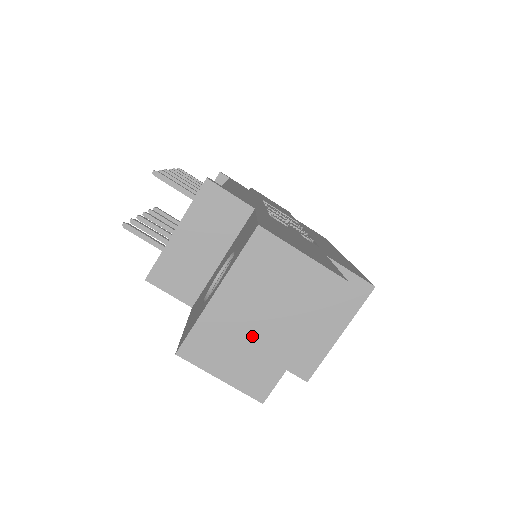
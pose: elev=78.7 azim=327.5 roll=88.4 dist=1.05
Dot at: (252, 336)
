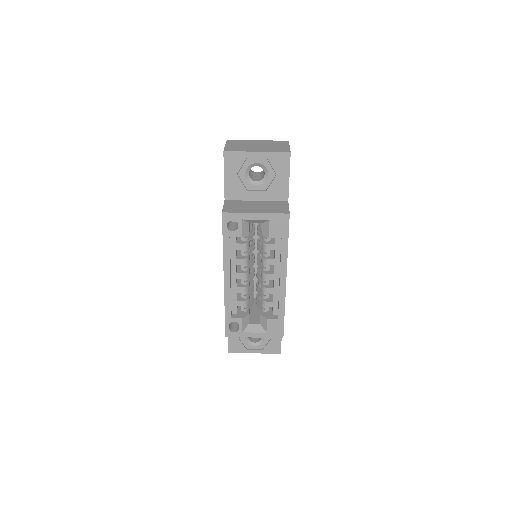
Dot at: (249, 146)
